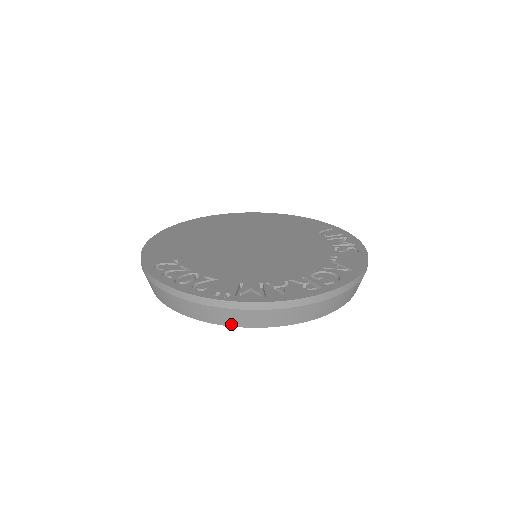
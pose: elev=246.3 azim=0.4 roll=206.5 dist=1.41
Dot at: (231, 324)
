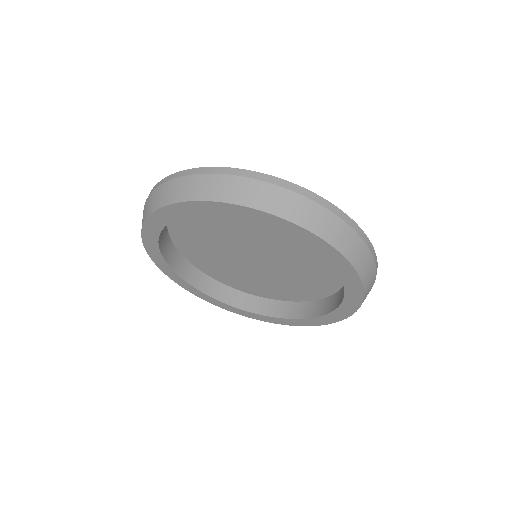
Dot at: (212, 198)
